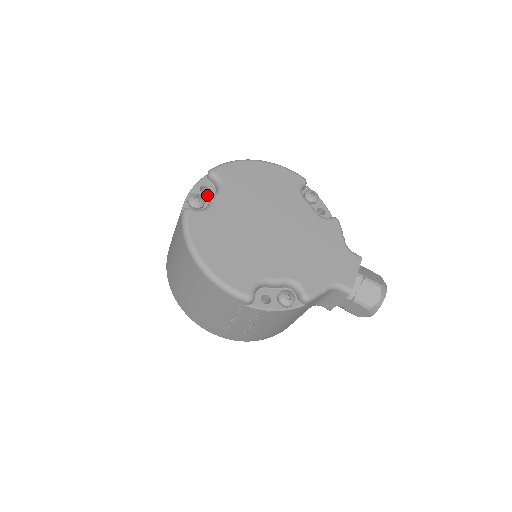
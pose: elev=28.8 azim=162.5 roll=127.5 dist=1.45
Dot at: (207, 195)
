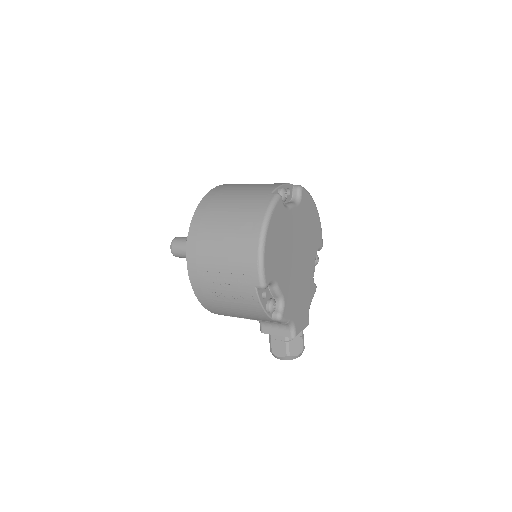
Dot at: (287, 197)
